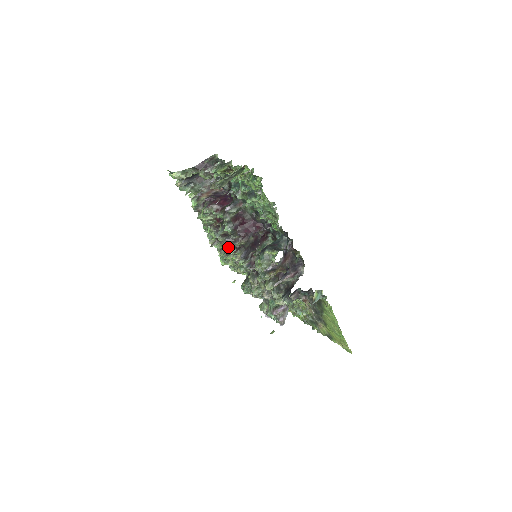
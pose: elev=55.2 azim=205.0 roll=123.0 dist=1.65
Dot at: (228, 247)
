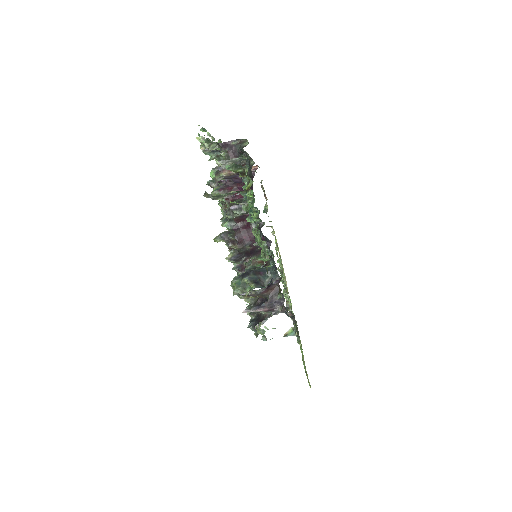
Dot at: occluded
